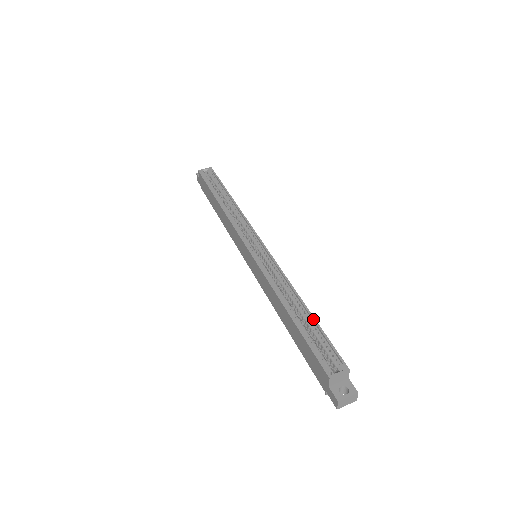
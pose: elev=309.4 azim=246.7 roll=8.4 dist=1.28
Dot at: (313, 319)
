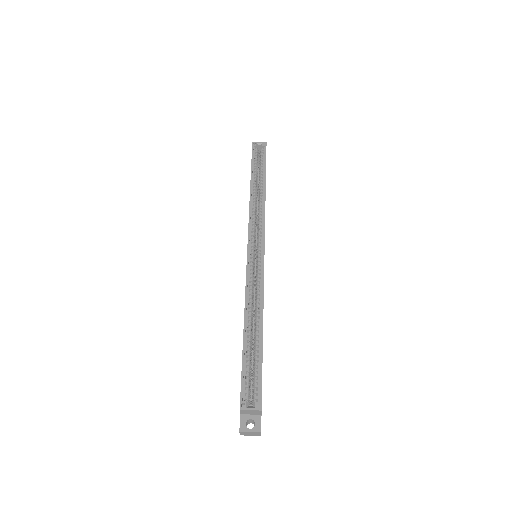
Dot at: (261, 347)
